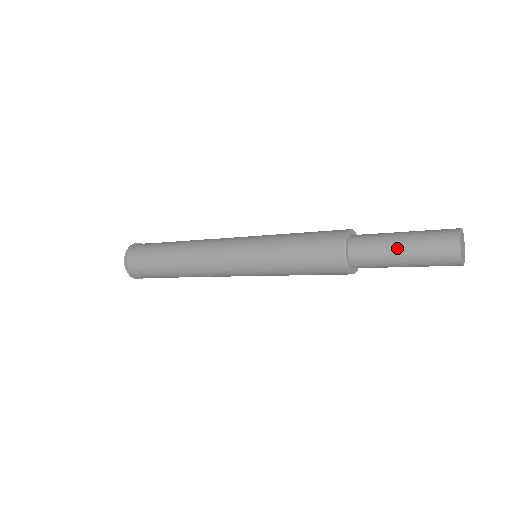
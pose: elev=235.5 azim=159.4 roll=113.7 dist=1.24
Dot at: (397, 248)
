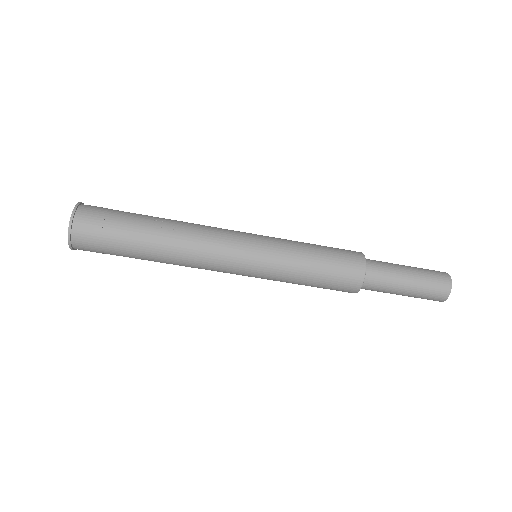
Dot at: (405, 283)
